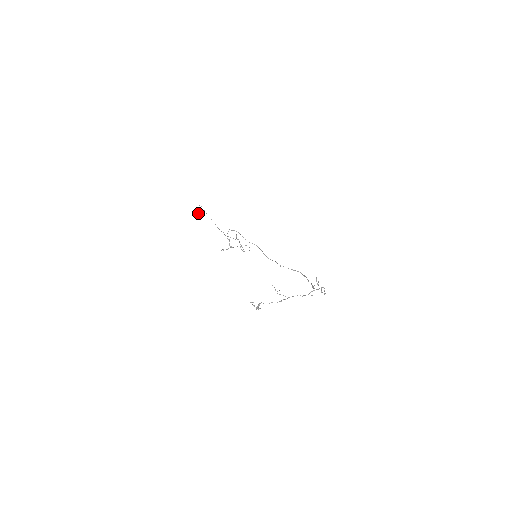
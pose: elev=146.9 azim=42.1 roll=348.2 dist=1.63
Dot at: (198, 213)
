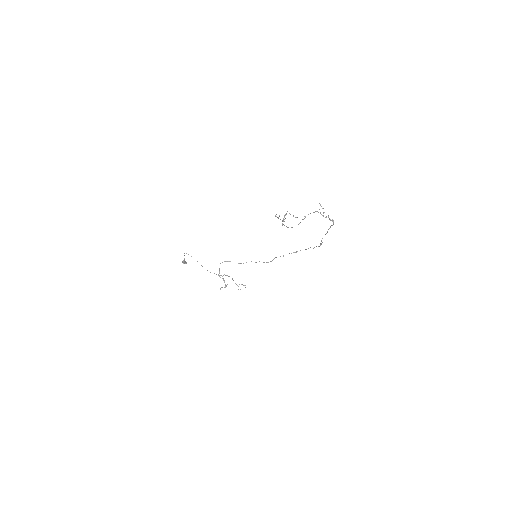
Dot at: (185, 262)
